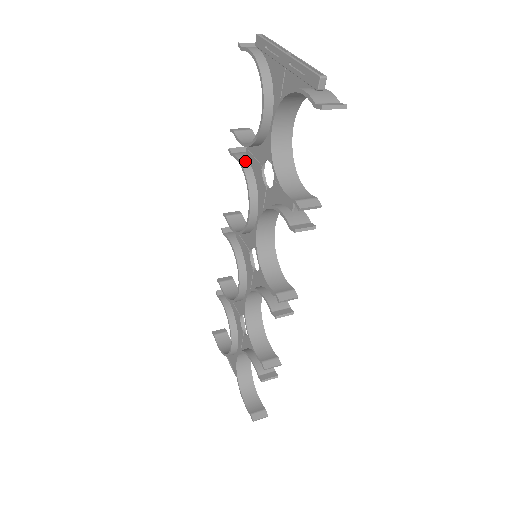
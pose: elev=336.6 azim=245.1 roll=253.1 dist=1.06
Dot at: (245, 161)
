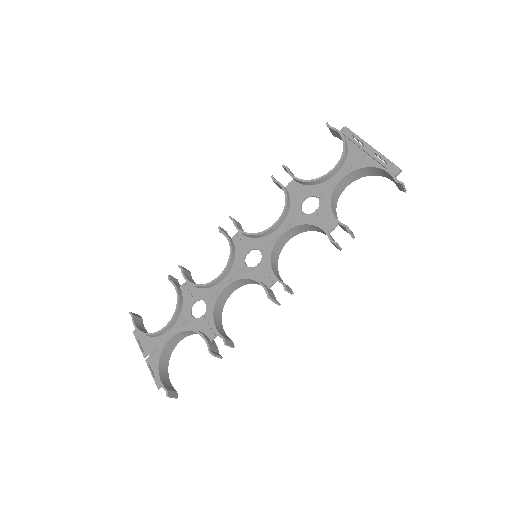
Dot at: (286, 189)
